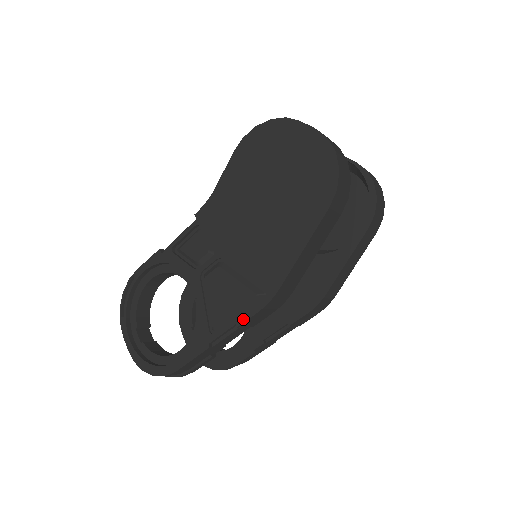
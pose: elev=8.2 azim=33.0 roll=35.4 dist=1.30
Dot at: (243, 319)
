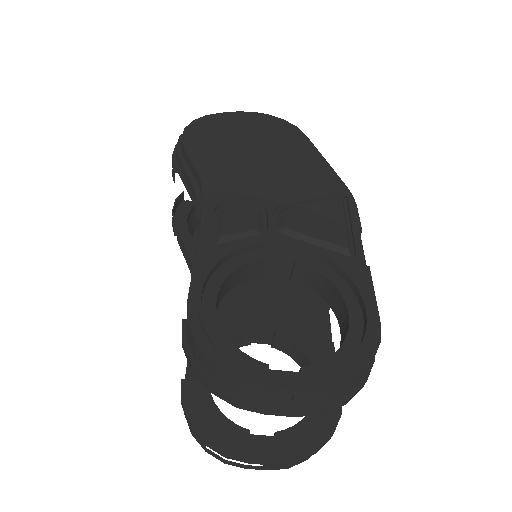
Dot at: (357, 222)
